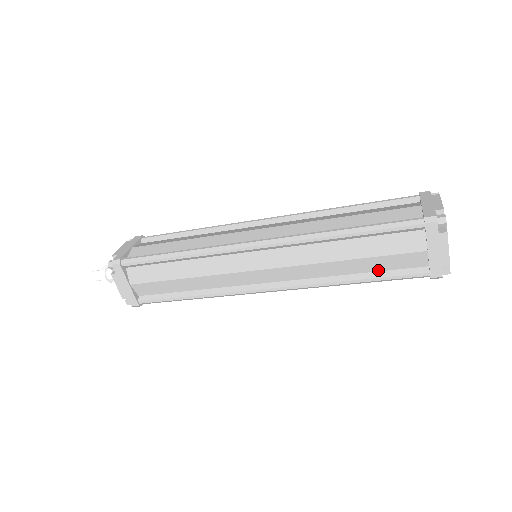
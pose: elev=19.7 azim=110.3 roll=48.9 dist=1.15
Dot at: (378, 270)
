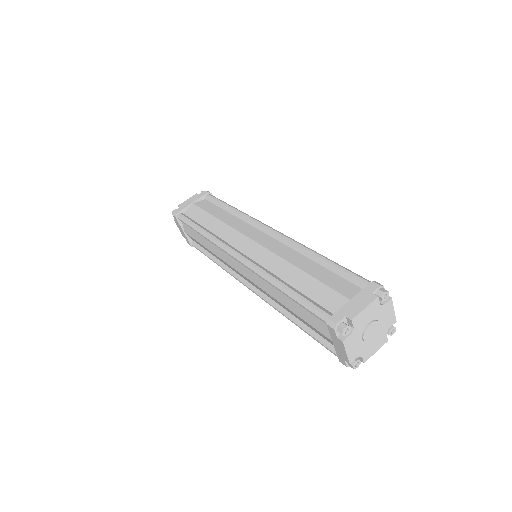
Dot at: (310, 327)
